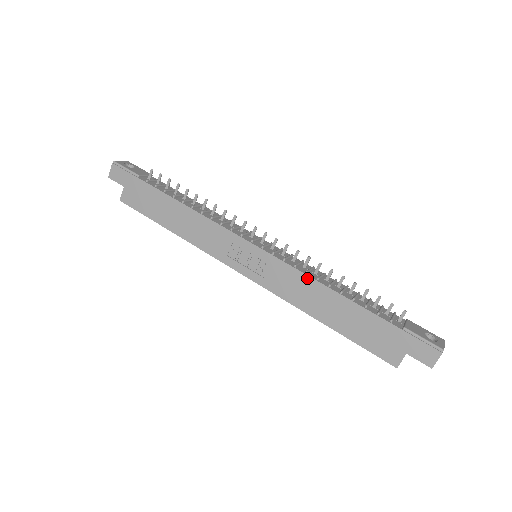
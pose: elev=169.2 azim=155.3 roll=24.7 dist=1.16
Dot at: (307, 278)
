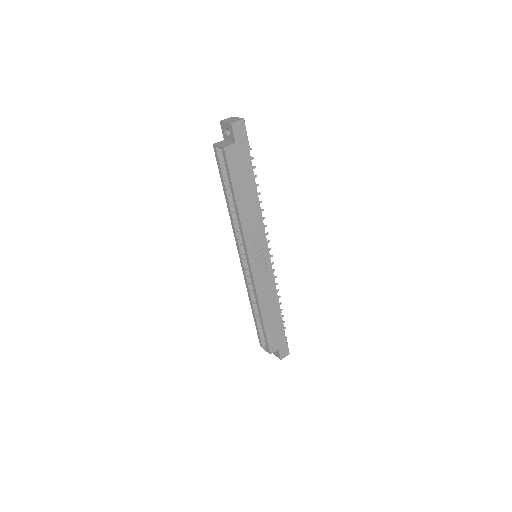
Dot at: (275, 290)
